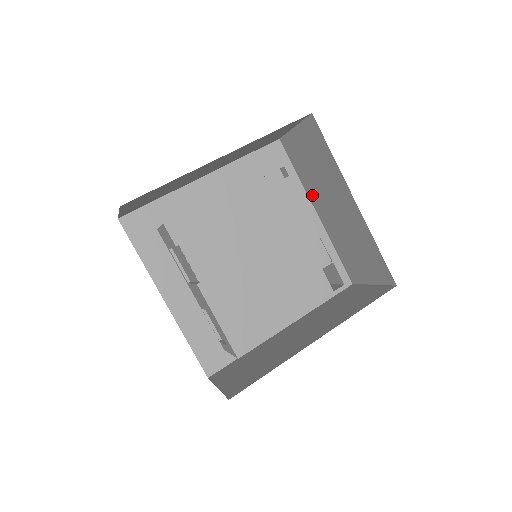
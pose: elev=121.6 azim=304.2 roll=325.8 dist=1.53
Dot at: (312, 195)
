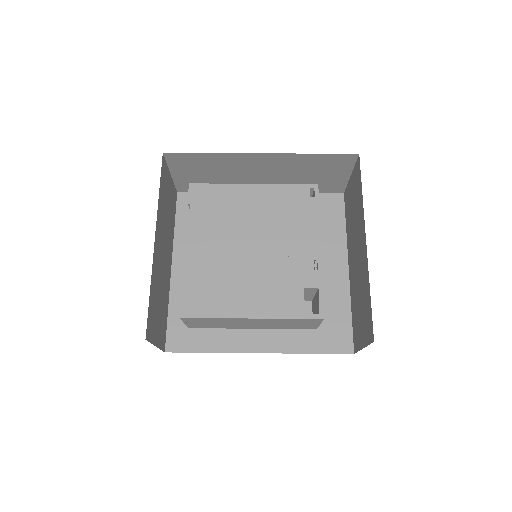
Dot at: (349, 248)
